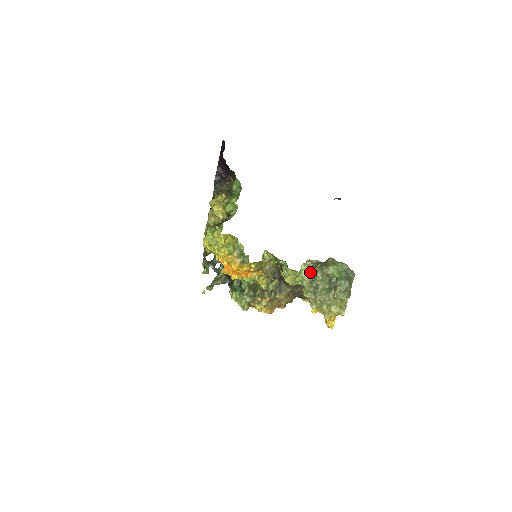
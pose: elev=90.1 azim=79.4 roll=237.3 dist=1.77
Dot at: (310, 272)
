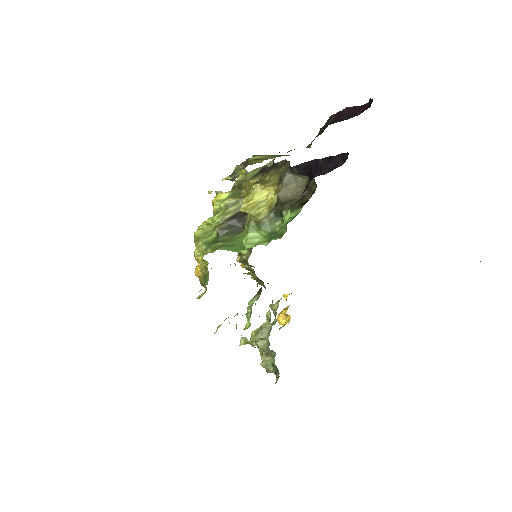
Dot at: occluded
